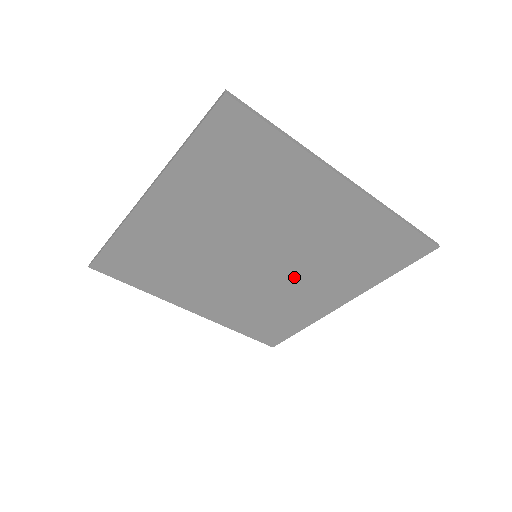
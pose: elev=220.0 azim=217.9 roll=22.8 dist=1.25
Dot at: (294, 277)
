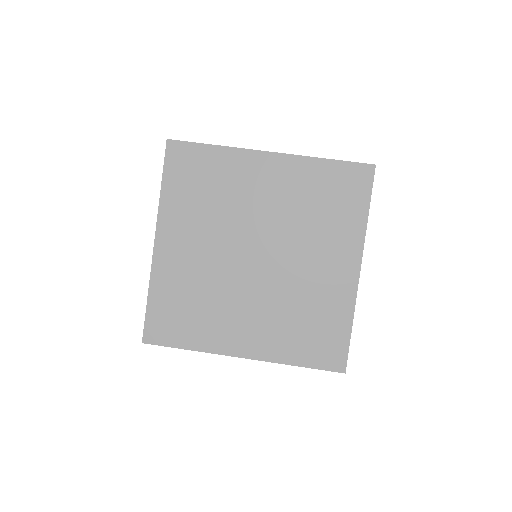
Dot at: (297, 261)
